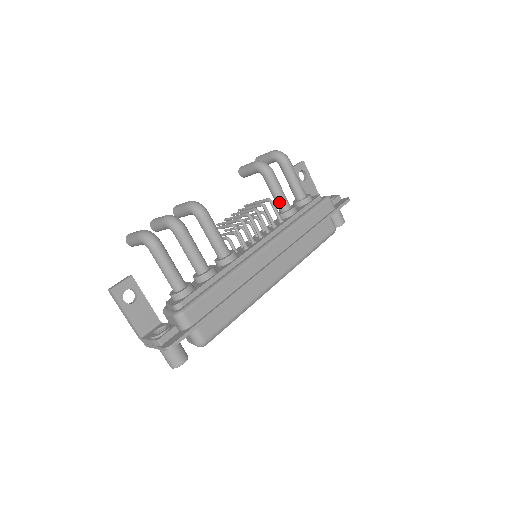
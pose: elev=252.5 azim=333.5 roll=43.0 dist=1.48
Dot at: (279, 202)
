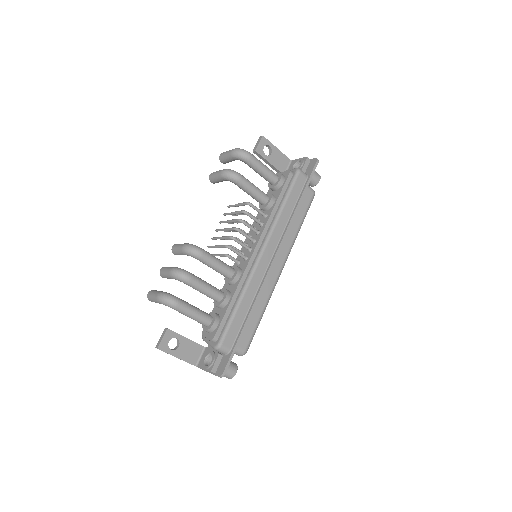
Dot at: (257, 199)
